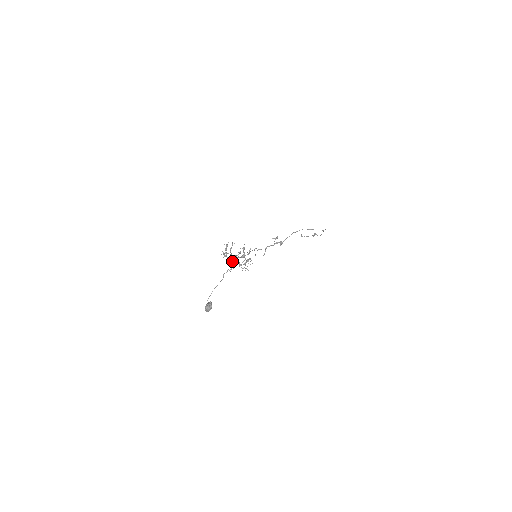
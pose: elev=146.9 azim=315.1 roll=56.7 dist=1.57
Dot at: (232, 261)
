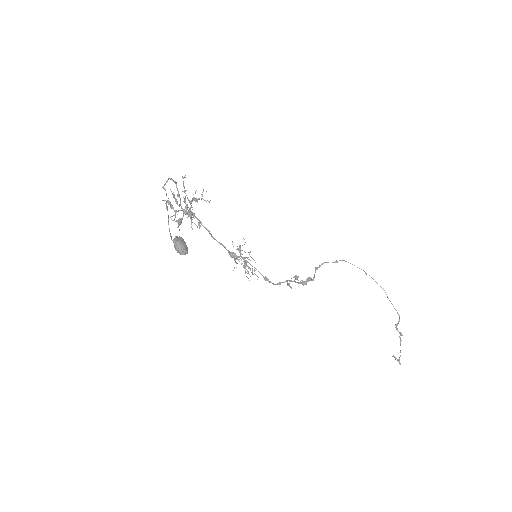
Dot at: (177, 194)
